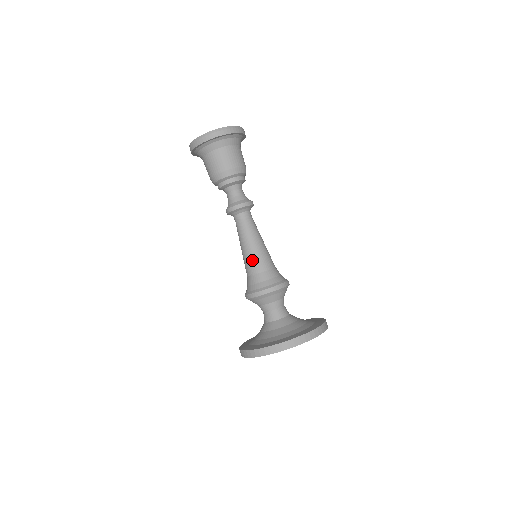
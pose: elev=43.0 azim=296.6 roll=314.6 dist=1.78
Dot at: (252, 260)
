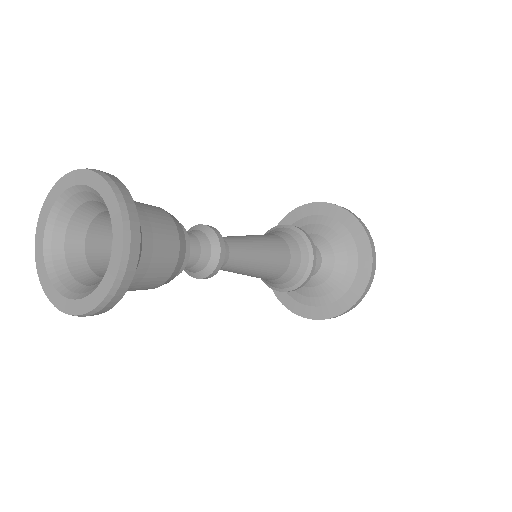
Dot at: occluded
